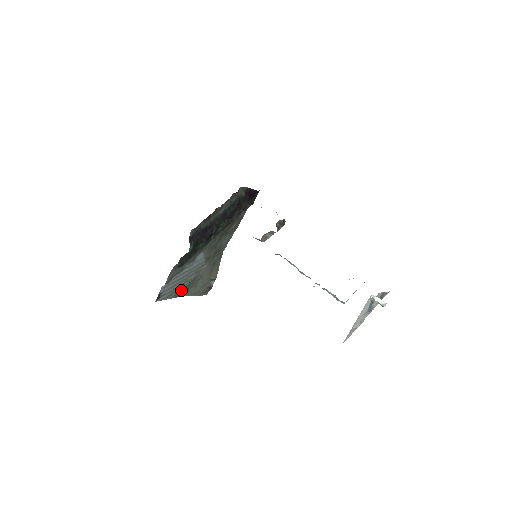
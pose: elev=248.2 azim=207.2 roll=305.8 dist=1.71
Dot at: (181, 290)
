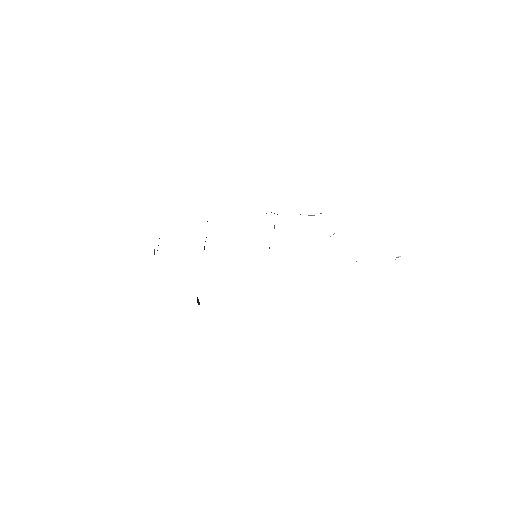
Dot at: occluded
